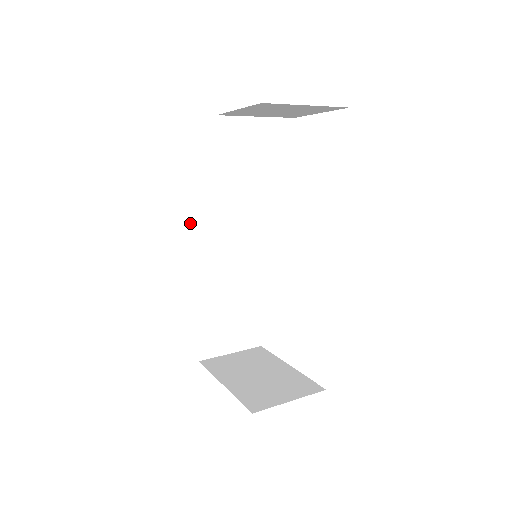
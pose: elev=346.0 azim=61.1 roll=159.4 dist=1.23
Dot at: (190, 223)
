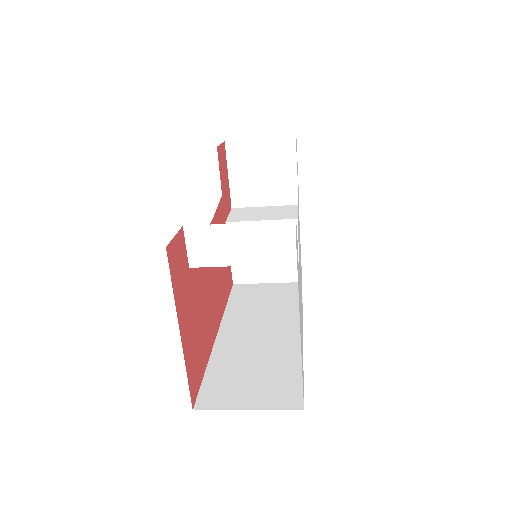
Dot at: (225, 308)
